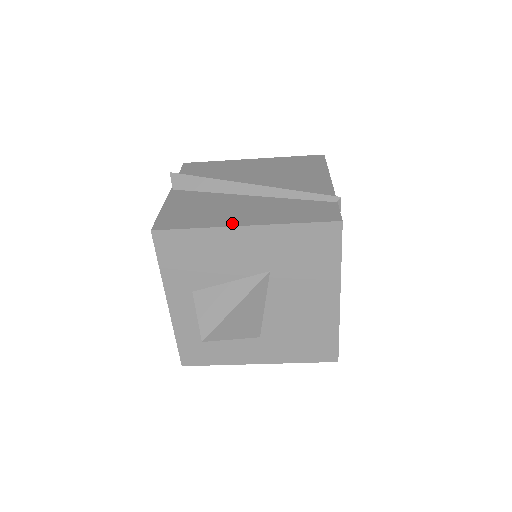
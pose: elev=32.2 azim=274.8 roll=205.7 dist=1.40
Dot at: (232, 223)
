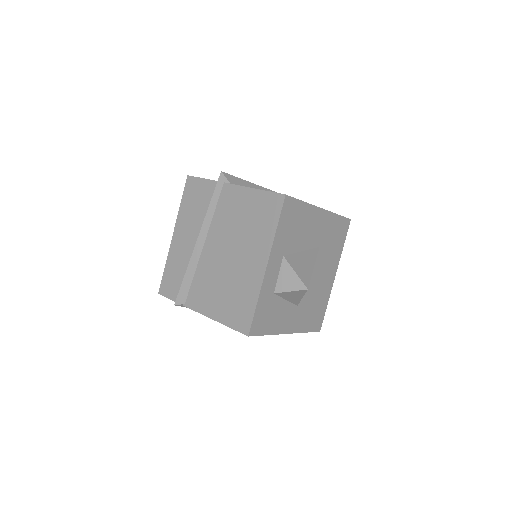
Dot at: occluded
